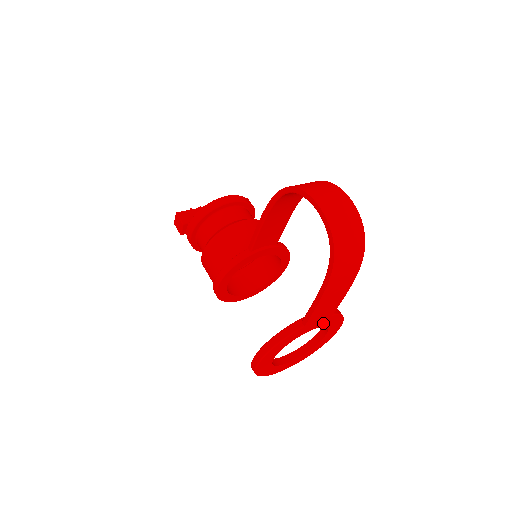
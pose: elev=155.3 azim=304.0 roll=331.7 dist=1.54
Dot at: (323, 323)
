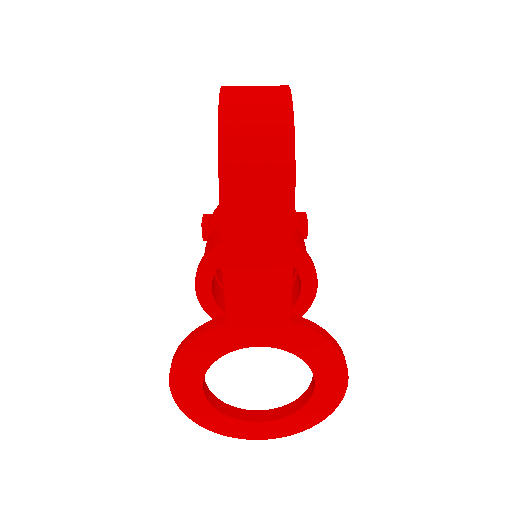
Dot at: (280, 339)
